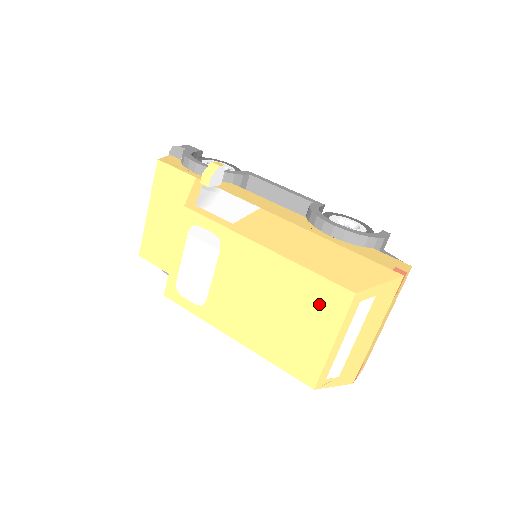
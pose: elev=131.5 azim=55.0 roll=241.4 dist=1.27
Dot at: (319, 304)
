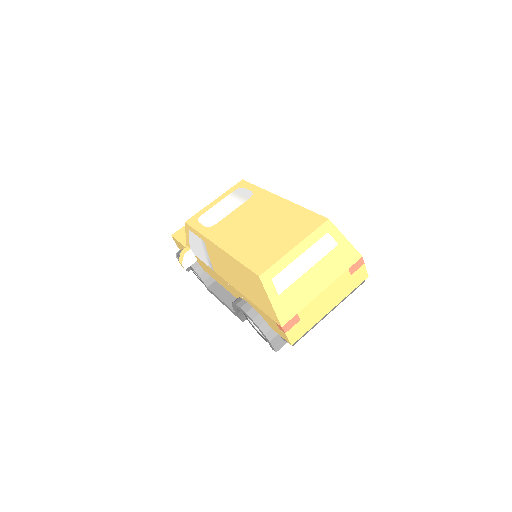
Dot at: (299, 225)
